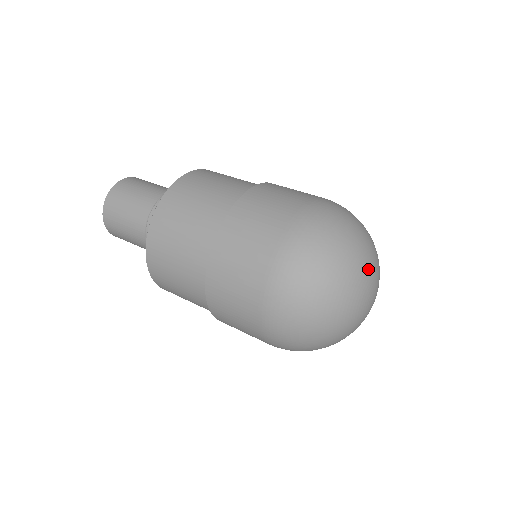
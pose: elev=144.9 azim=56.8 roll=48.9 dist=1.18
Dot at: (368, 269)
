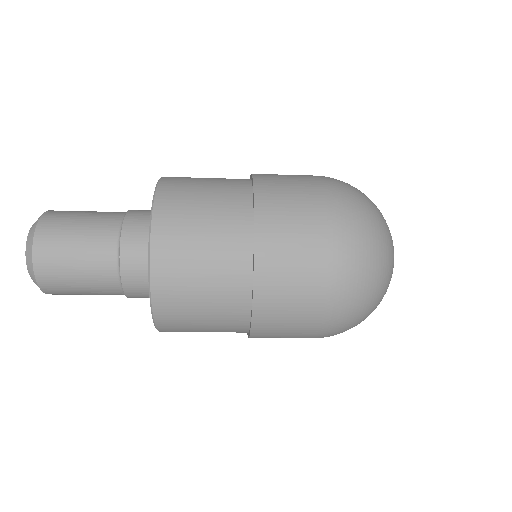
Dot at: occluded
